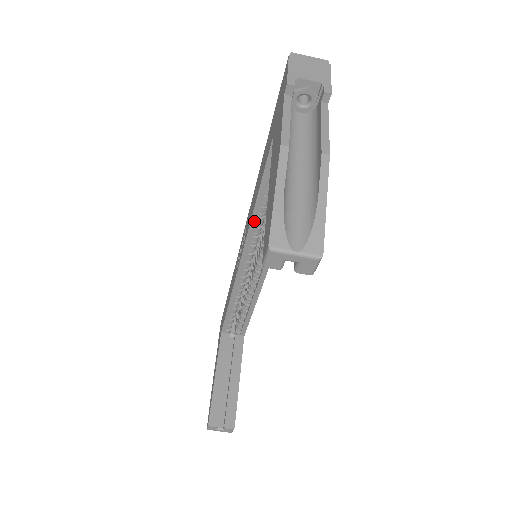
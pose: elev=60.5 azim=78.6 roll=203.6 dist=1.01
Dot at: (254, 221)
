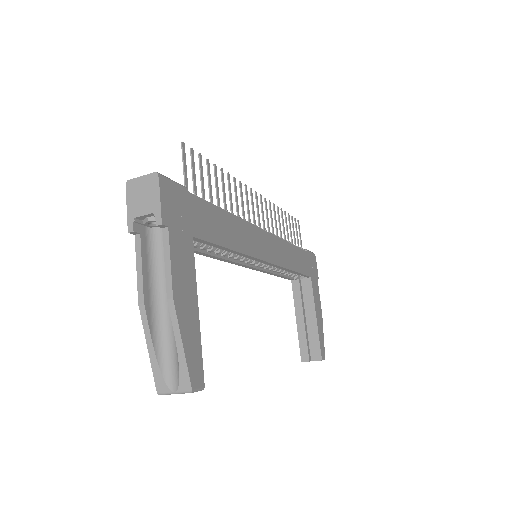
Dot at: (220, 259)
